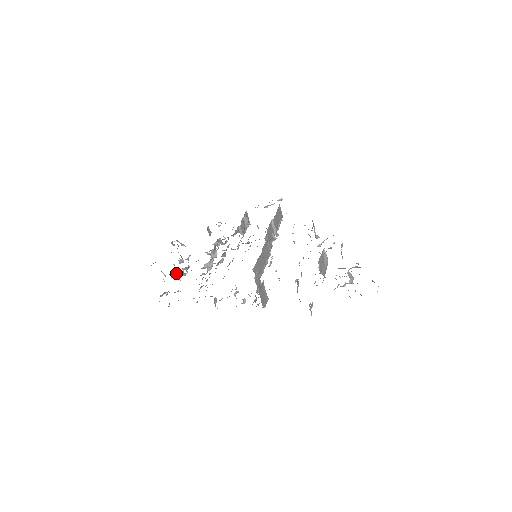
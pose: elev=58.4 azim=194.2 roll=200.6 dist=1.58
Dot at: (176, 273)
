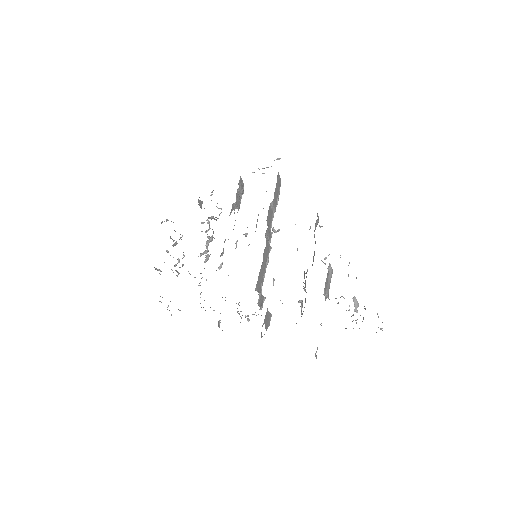
Dot at: (172, 270)
